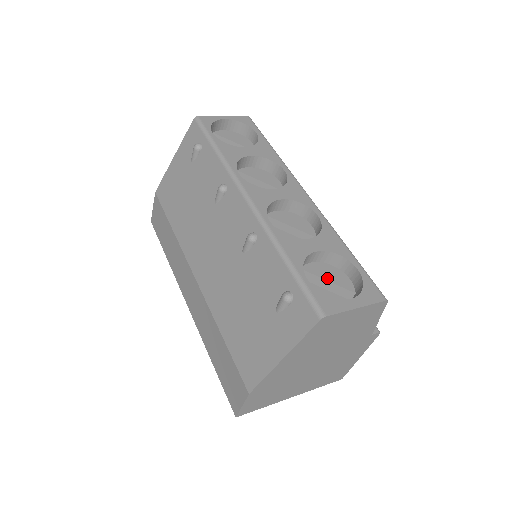
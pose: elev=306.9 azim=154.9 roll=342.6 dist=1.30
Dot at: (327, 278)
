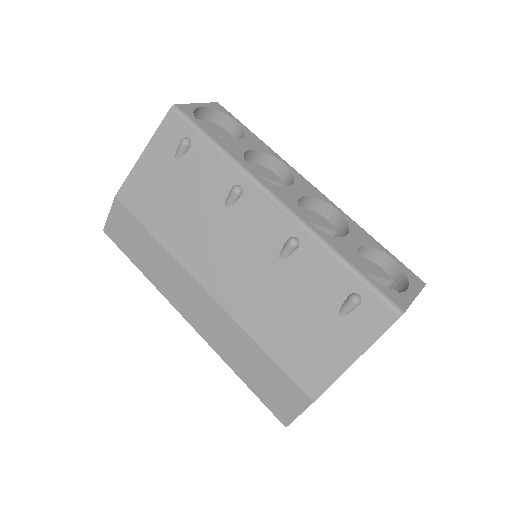
Dot at: (369, 272)
